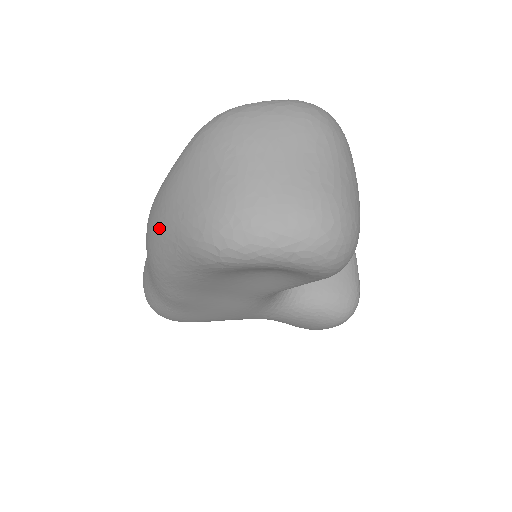
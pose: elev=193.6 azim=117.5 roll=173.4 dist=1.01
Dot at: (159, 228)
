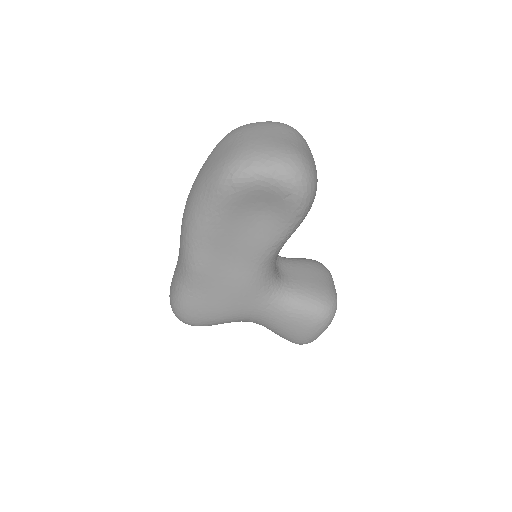
Dot at: (194, 190)
